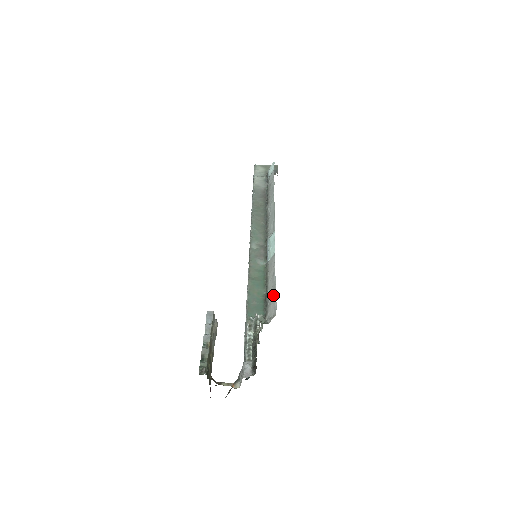
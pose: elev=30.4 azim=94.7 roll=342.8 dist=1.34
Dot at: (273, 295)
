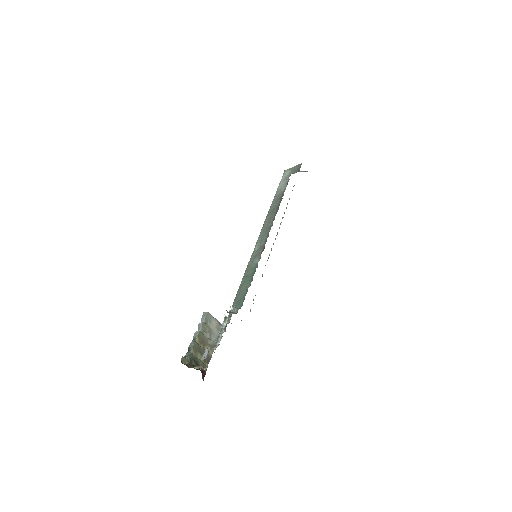
Dot at: occluded
